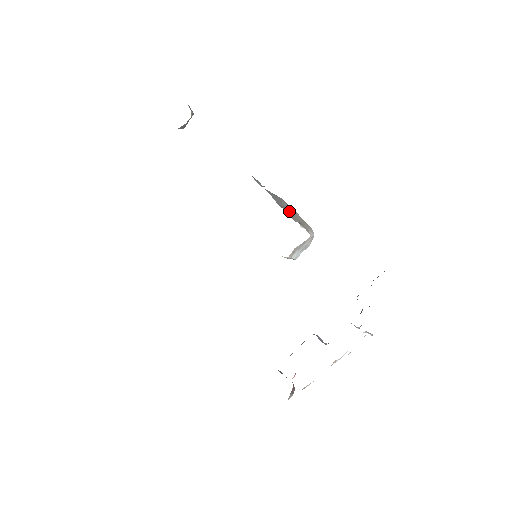
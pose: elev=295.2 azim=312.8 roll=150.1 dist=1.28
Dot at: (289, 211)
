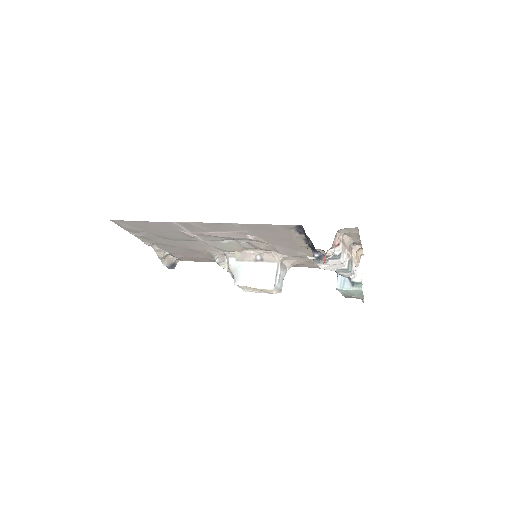
Dot at: occluded
